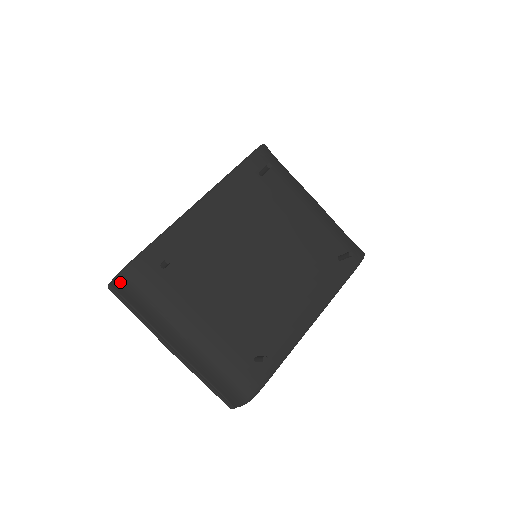
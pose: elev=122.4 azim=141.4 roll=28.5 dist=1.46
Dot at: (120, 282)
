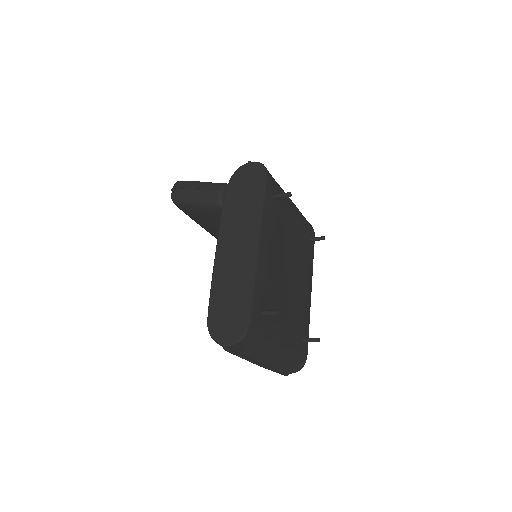
Dot at: (242, 343)
